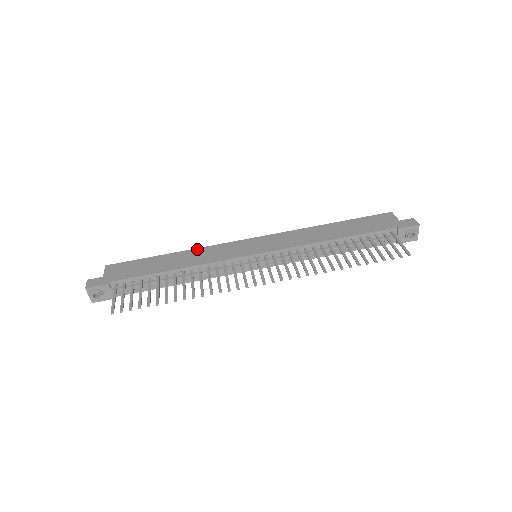
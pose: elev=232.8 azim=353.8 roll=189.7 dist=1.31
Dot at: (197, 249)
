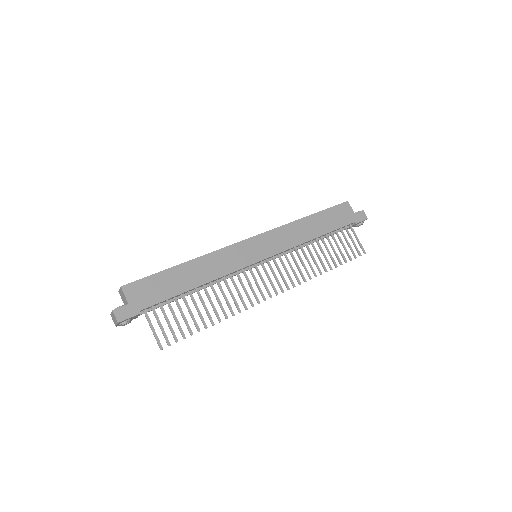
Dot at: (207, 256)
